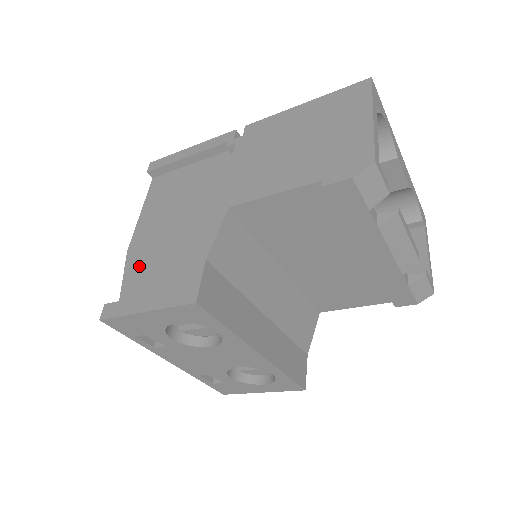
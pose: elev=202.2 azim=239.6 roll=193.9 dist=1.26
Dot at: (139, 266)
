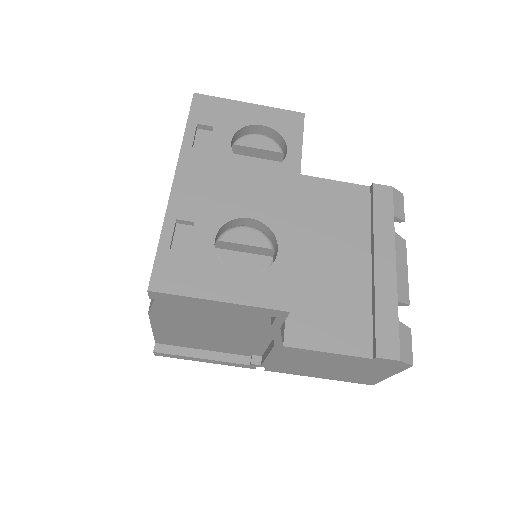
Dot at: occluded
